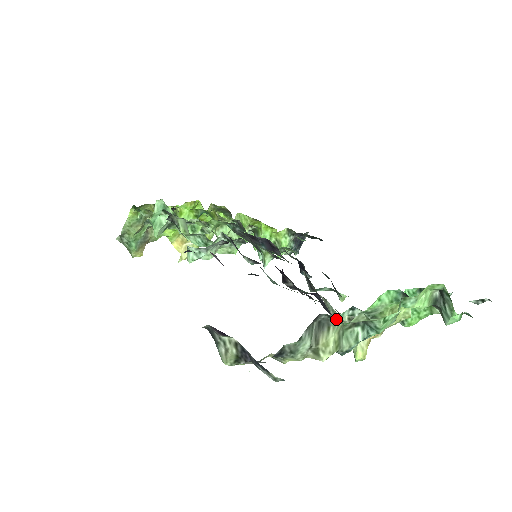
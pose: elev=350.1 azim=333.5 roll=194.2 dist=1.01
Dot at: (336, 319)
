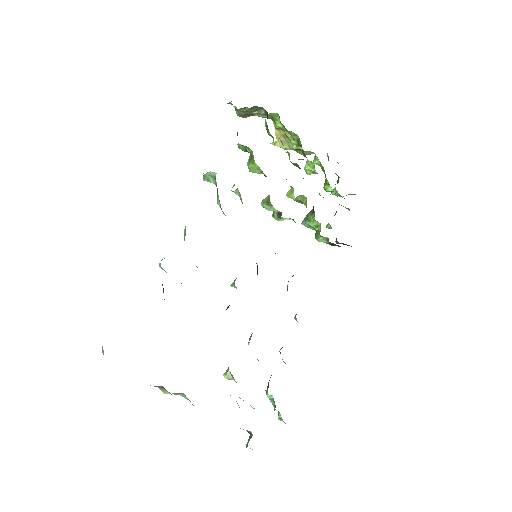
Dot at: occluded
